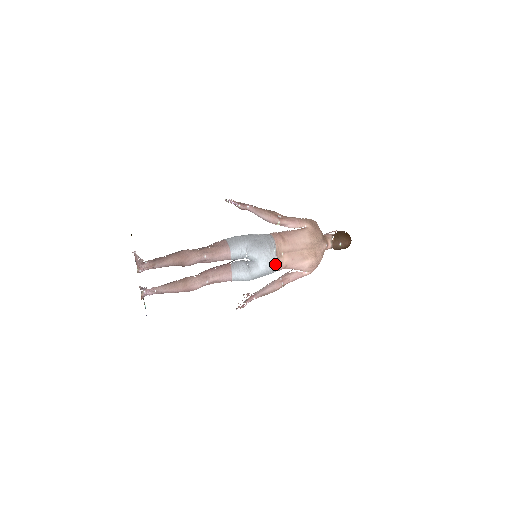
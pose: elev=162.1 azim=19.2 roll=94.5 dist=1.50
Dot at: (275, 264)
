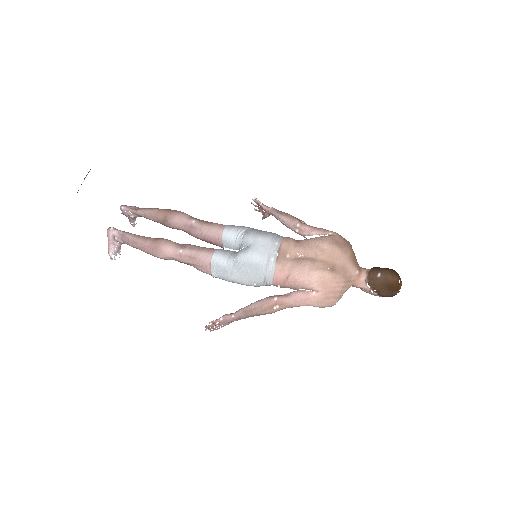
Dot at: (272, 261)
